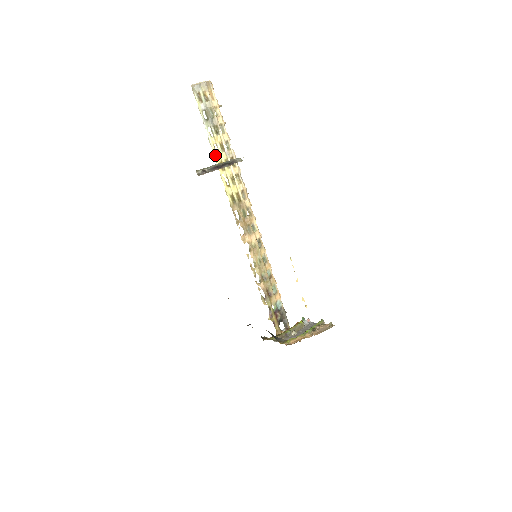
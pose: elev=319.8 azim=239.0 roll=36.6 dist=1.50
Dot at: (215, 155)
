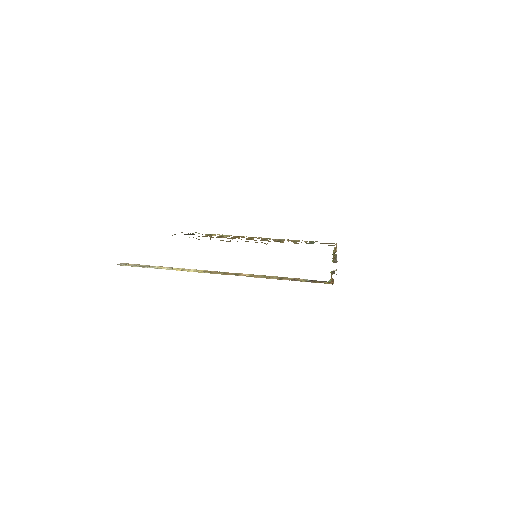
Dot at: occluded
